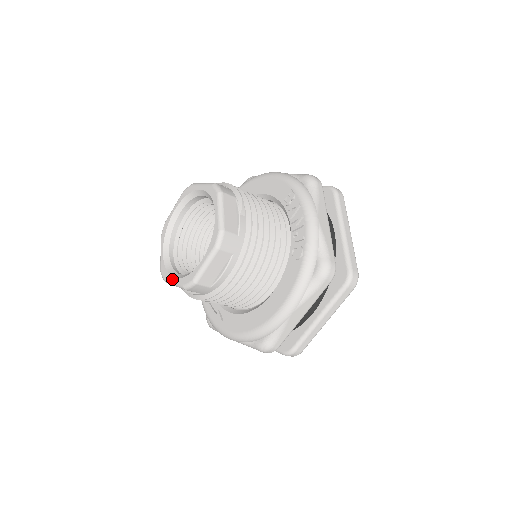
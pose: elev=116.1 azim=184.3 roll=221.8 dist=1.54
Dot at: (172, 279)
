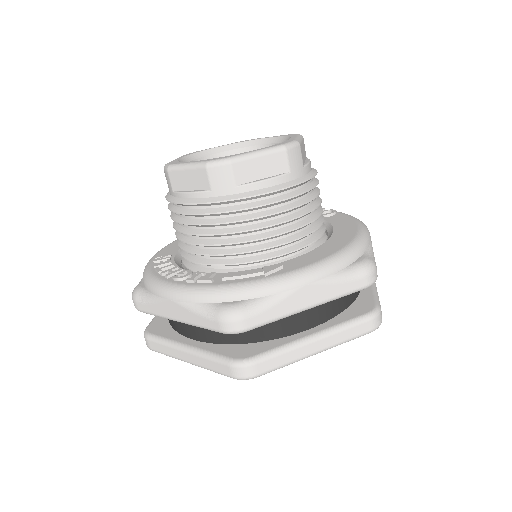
Dot at: (251, 151)
